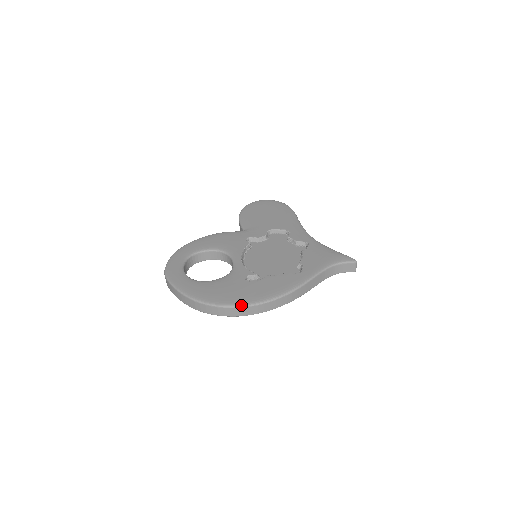
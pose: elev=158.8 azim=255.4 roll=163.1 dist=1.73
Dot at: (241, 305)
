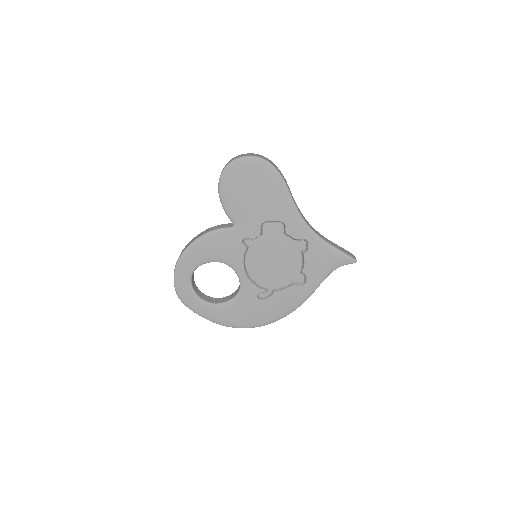
Dot at: occluded
